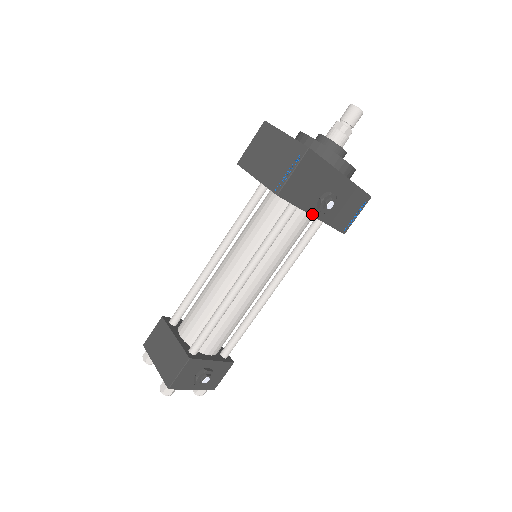
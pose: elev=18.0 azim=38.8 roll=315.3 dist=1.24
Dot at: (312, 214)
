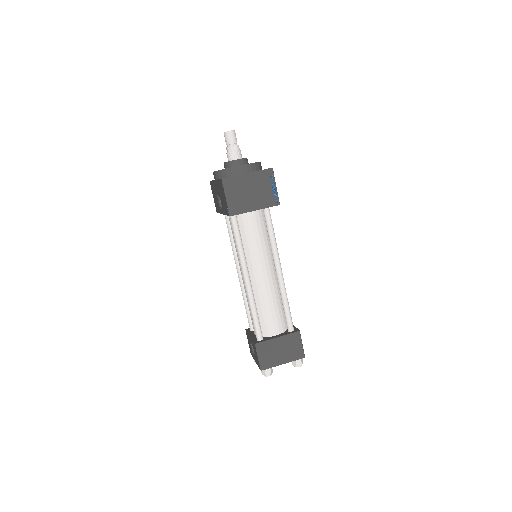
Dot at: occluded
